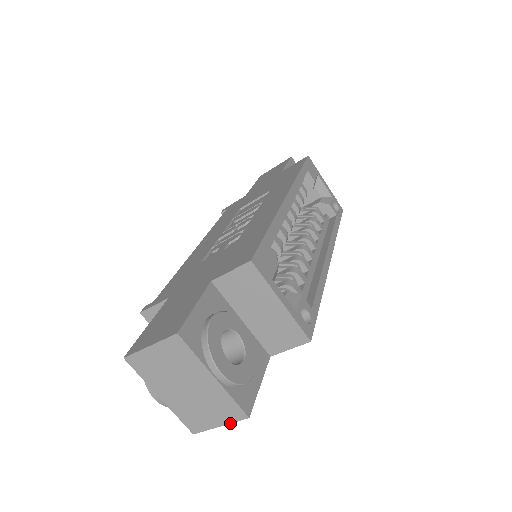
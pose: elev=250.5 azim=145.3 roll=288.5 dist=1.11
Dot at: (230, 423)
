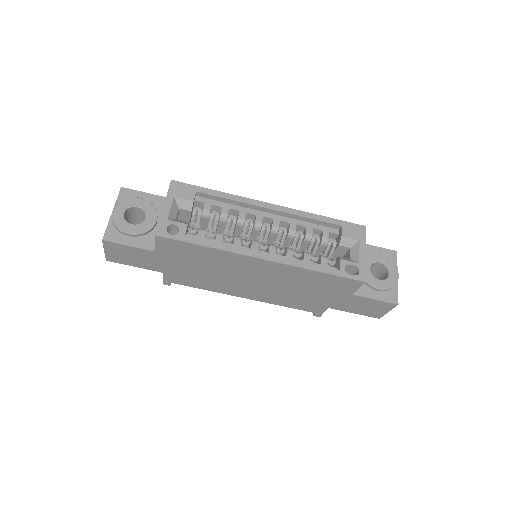
Dot at: (104, 247)
